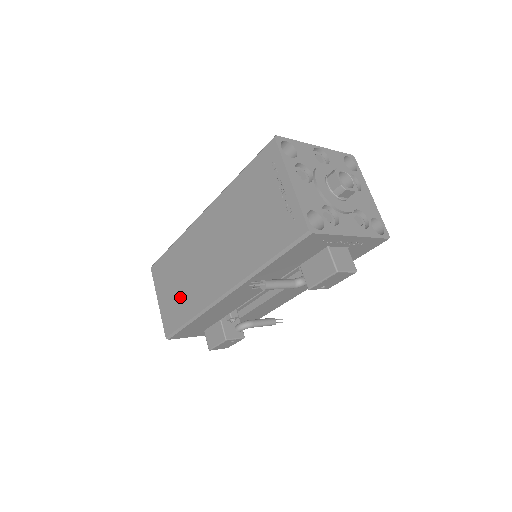
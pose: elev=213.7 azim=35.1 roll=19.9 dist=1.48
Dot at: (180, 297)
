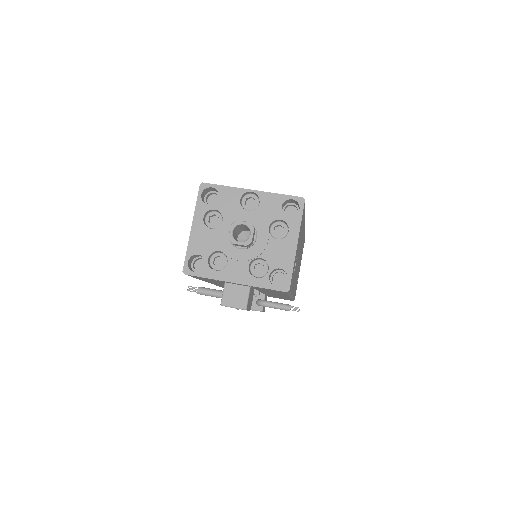
Dot at: occluded
